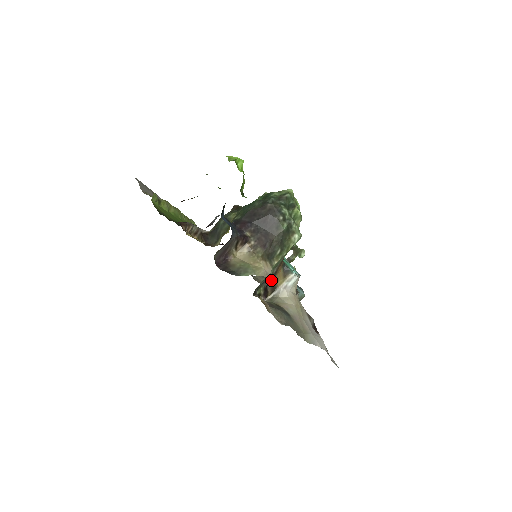
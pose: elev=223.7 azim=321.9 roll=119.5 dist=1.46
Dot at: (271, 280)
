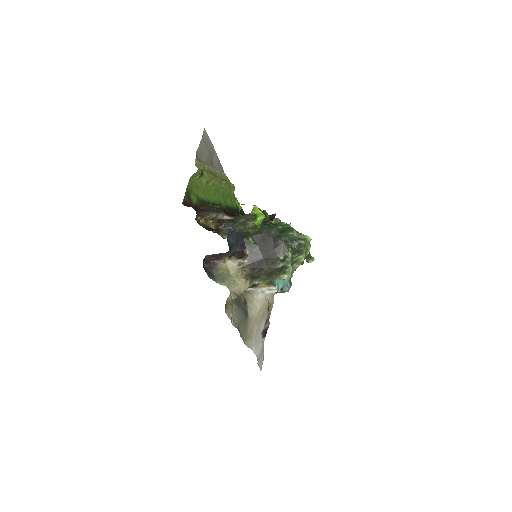
Dot at: occluded
